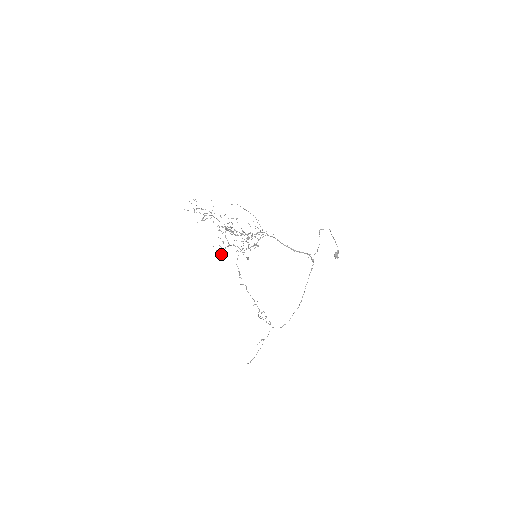
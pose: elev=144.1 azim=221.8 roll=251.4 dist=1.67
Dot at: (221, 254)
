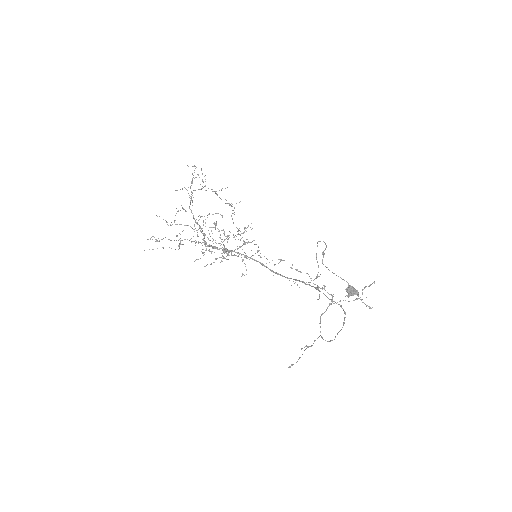
Dot at: (227, 242)
